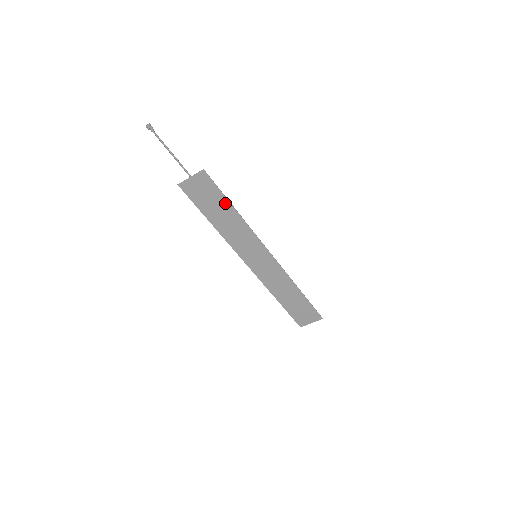
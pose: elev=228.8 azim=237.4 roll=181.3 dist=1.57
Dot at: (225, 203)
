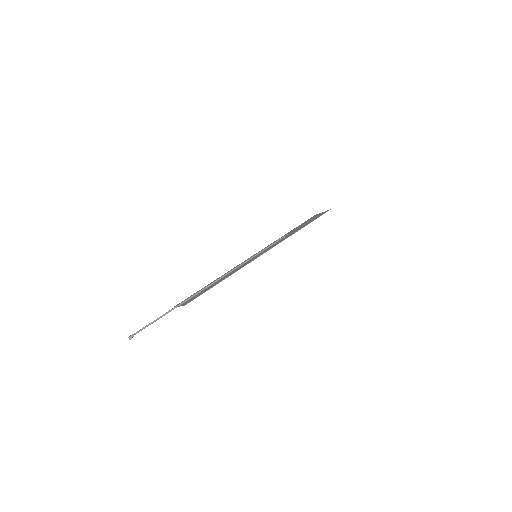
Dot at: (213, 286)
